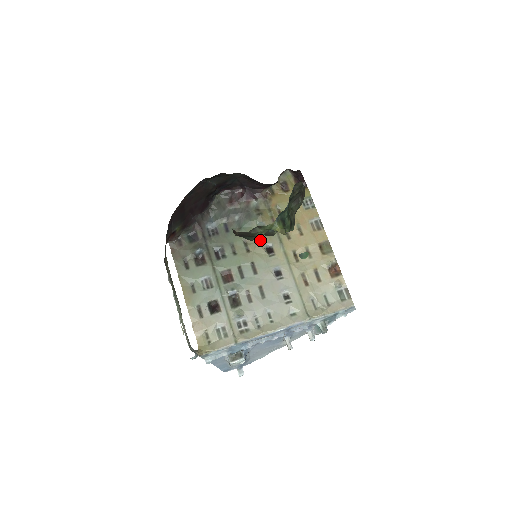
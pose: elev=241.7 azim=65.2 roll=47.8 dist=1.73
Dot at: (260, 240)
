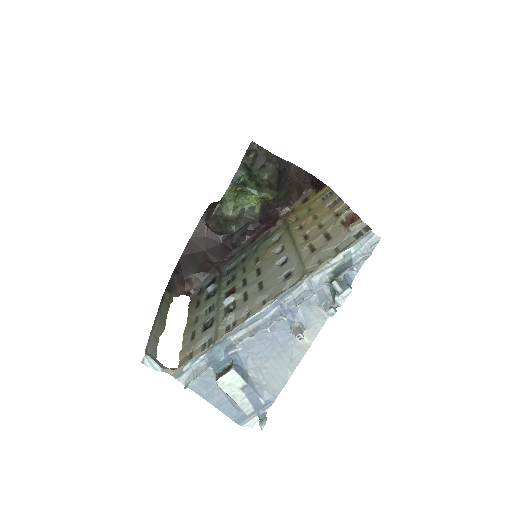
Dot at: (270, 248)
